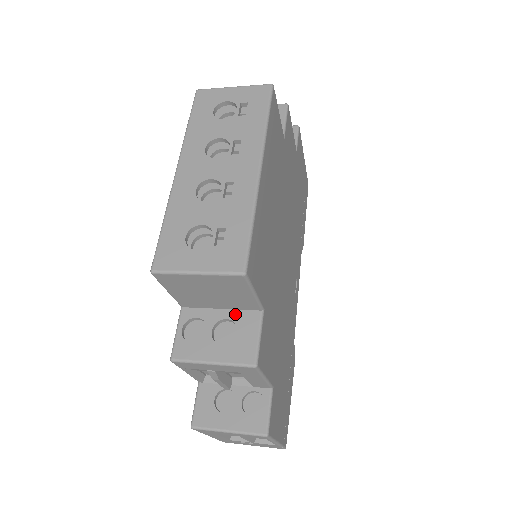
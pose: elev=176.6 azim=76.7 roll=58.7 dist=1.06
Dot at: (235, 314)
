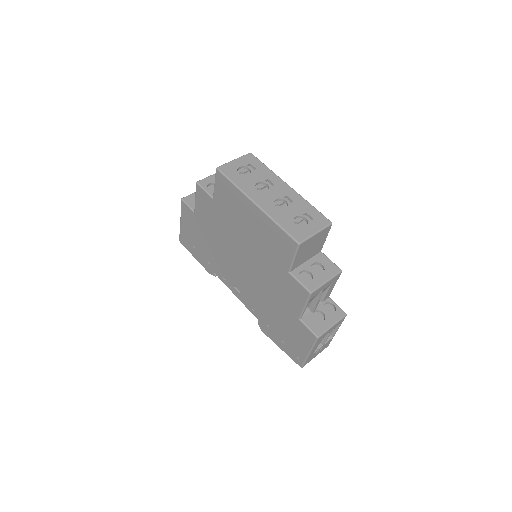
Dot at: (313, 259)
